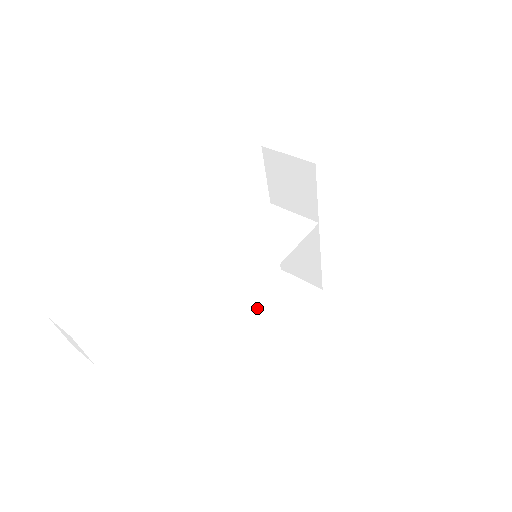
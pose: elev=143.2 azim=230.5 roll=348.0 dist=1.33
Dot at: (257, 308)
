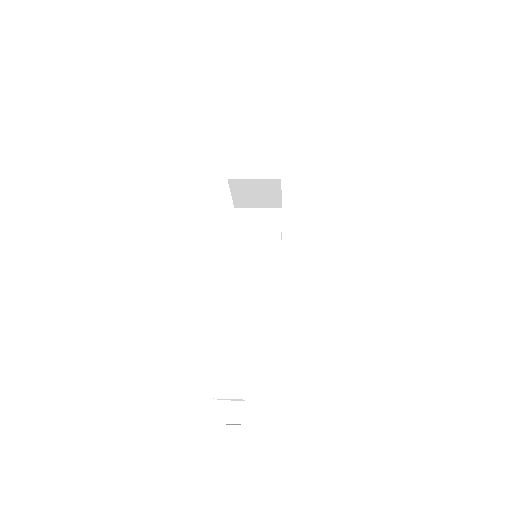
Dot at: occluded
